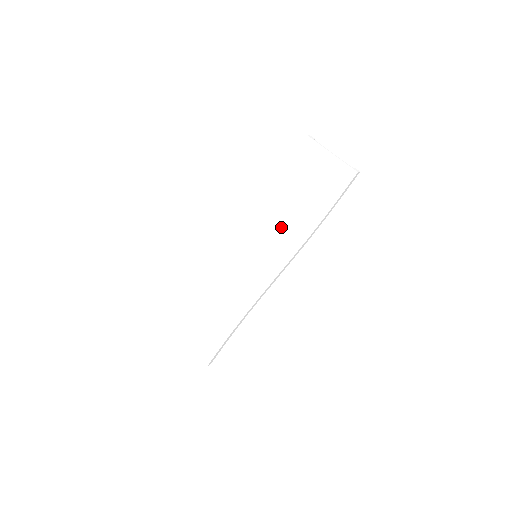
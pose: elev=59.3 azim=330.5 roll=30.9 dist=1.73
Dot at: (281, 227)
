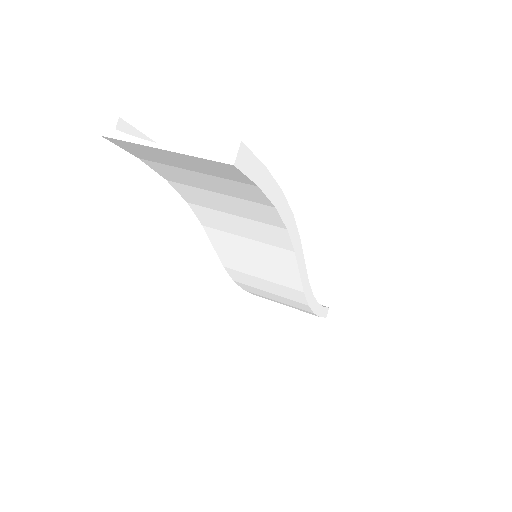
Dot at: (242, 227)
